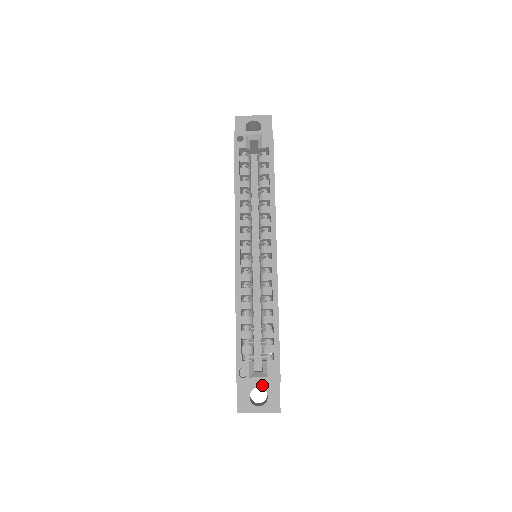
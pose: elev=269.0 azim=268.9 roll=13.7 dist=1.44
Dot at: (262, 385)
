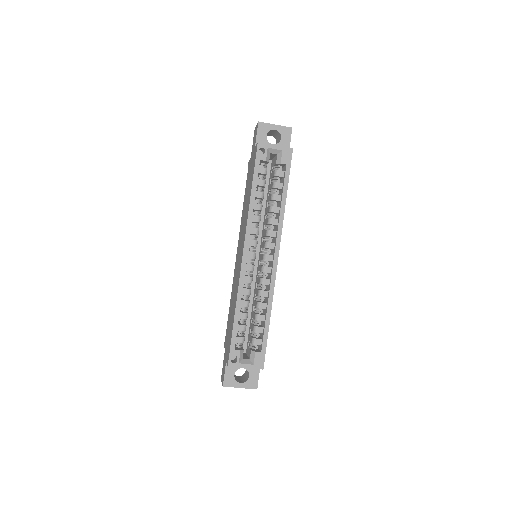
Dot at: occluded
